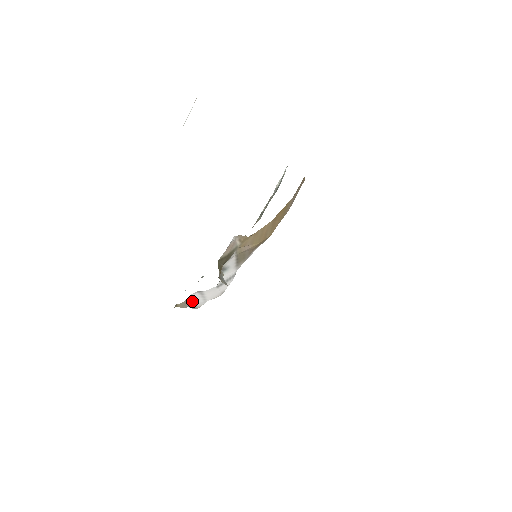
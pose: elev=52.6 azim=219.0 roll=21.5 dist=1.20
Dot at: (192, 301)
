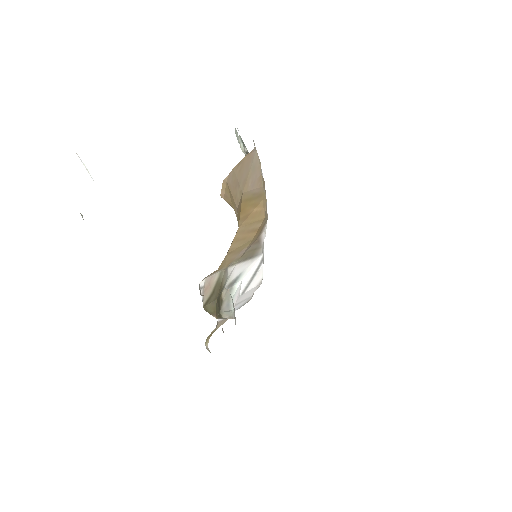
Dot at: occluded
